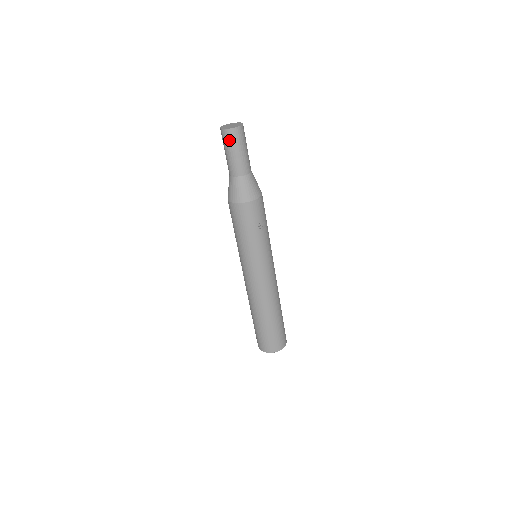
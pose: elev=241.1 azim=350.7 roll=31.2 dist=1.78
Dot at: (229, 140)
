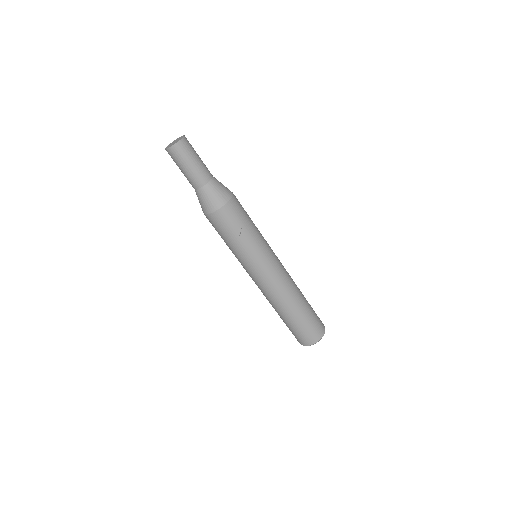
Dot at: (175, 157)
